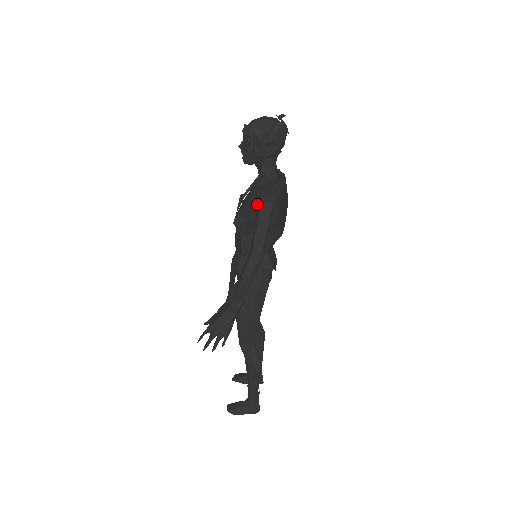
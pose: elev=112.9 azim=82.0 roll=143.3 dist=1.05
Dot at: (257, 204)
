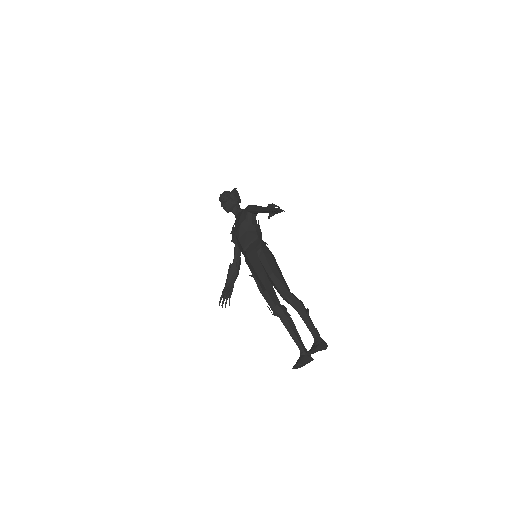
Dot at: (247, 210)
